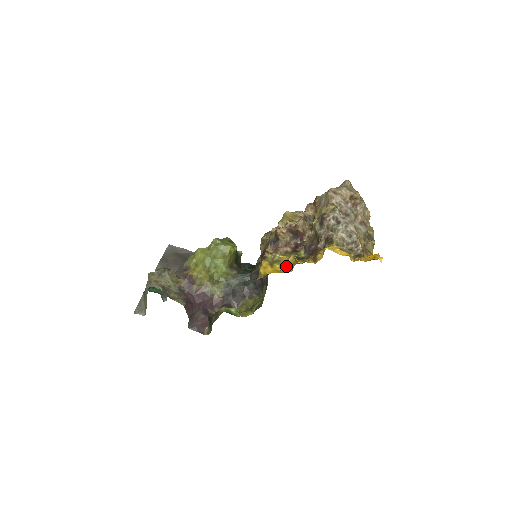
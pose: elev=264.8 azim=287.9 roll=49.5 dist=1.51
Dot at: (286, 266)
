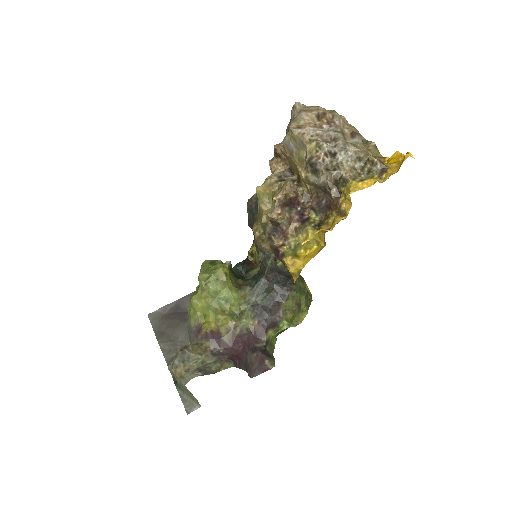
Dot at: (311, 244)
